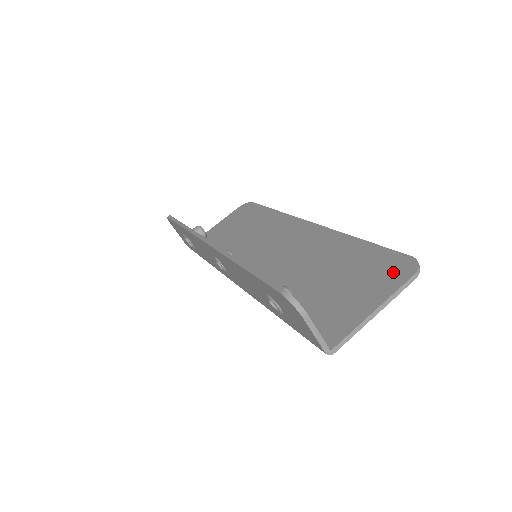
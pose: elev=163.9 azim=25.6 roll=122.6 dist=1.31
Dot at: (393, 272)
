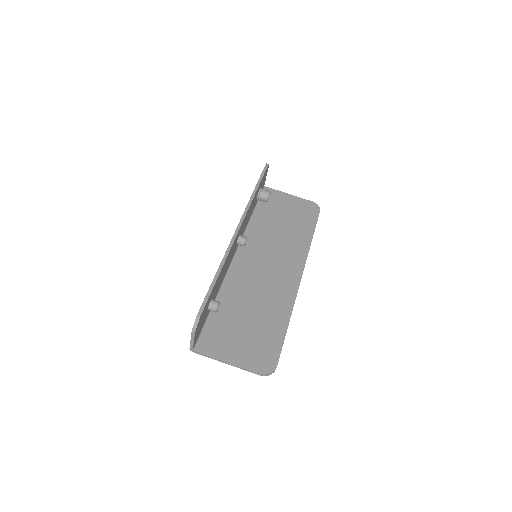
Dot at: (261, 360)
